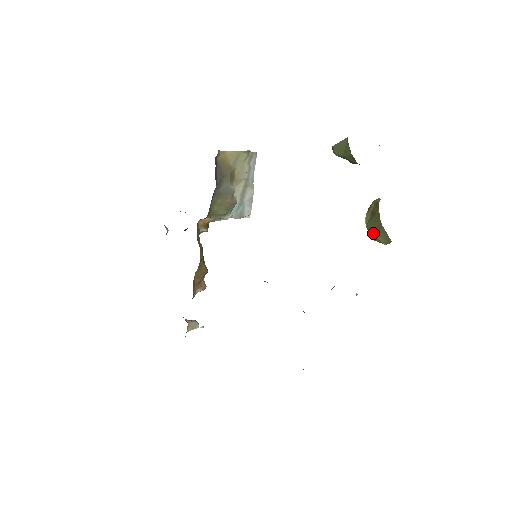
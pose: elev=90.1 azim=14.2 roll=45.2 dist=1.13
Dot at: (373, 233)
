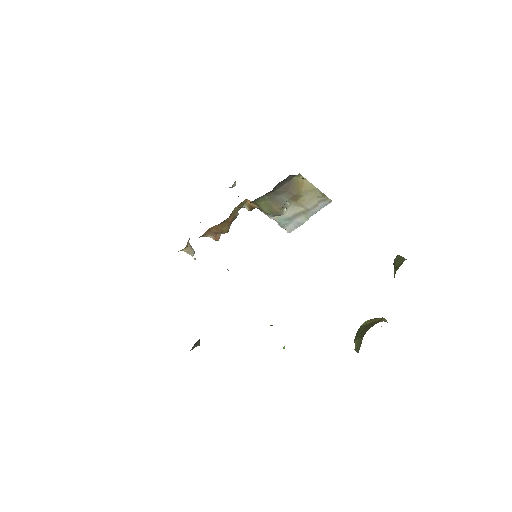
Dot at: (357, 335)
